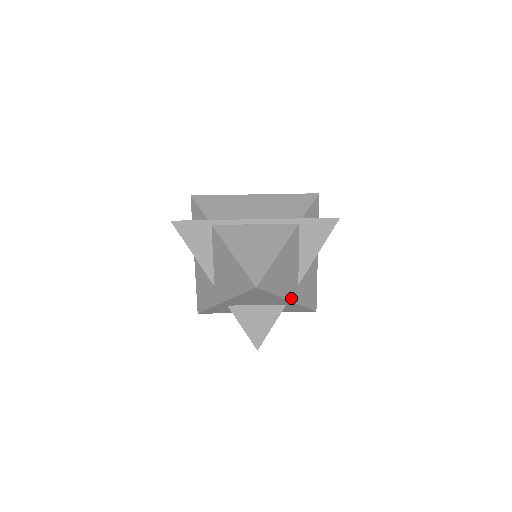
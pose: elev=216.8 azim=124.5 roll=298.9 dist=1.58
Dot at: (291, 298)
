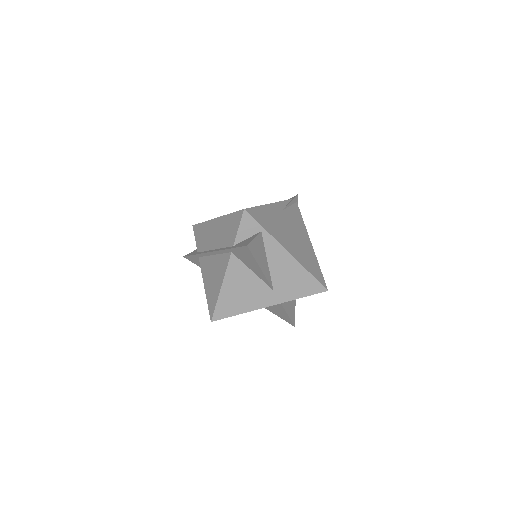
Dot at: (270, 303)
